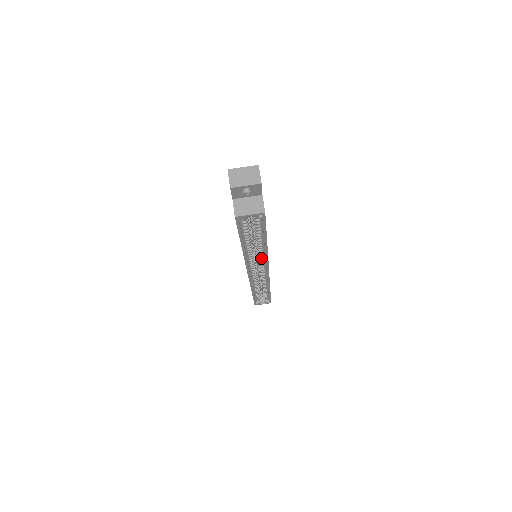
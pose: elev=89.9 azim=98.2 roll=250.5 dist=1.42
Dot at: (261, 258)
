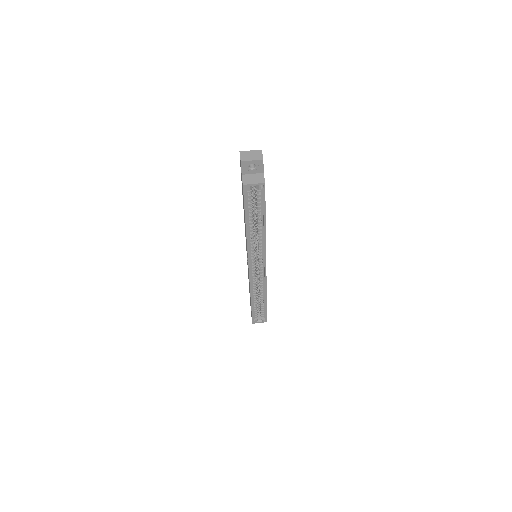
Dot at: (260, 248)
